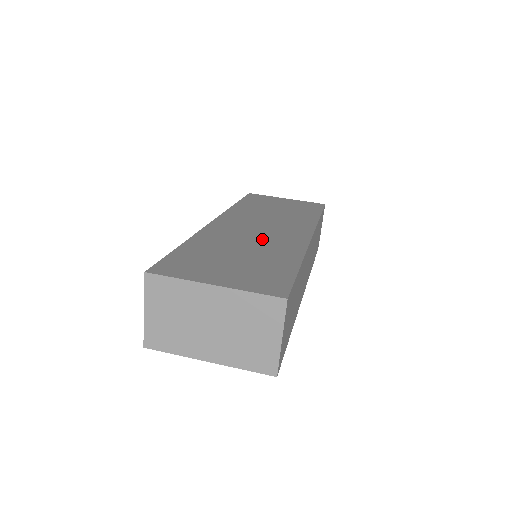
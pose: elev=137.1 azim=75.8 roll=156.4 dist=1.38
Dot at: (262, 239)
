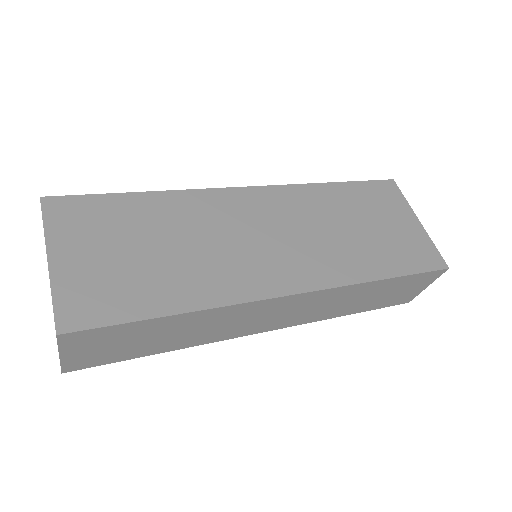
Dot at: (227, 250)
